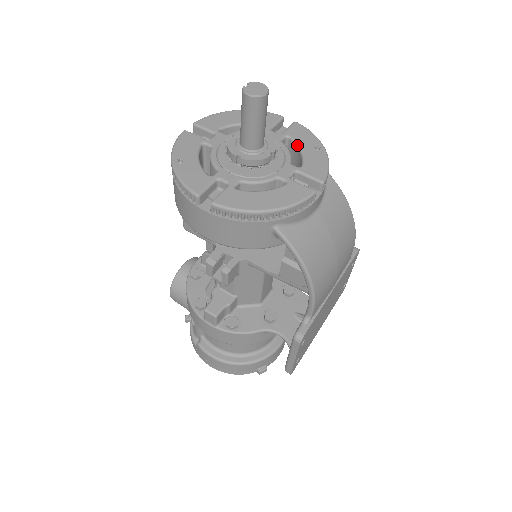
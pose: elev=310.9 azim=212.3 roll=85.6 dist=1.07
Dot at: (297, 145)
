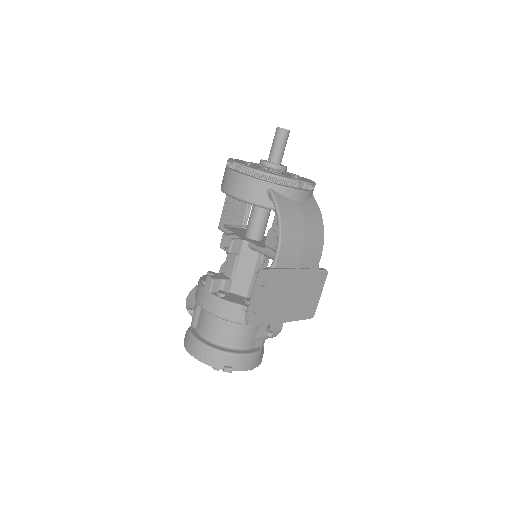
Dot at: (300, 178)
